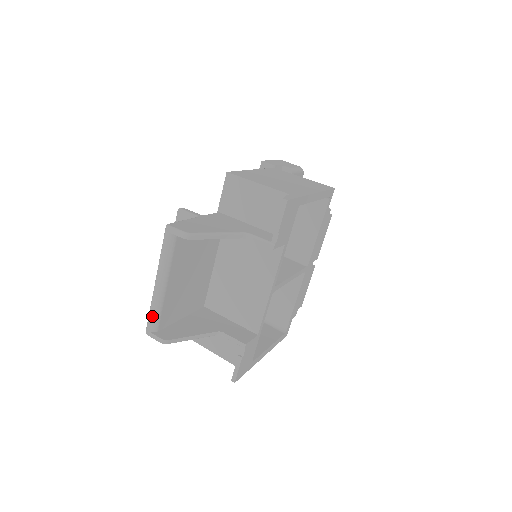
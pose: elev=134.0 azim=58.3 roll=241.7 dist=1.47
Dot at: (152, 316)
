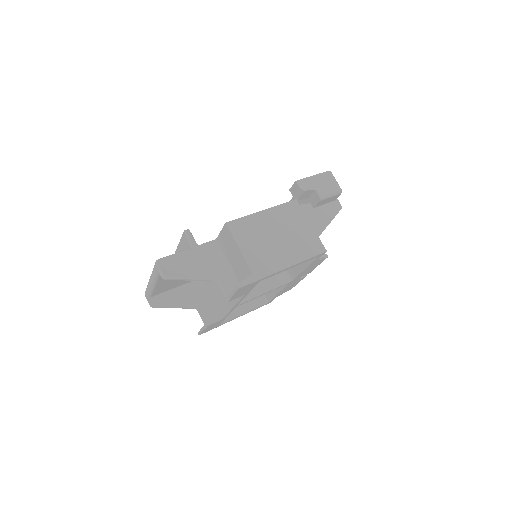
Dot at: (147, 291)
